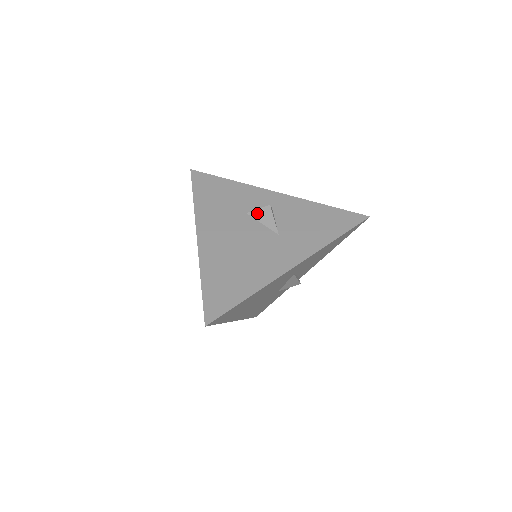
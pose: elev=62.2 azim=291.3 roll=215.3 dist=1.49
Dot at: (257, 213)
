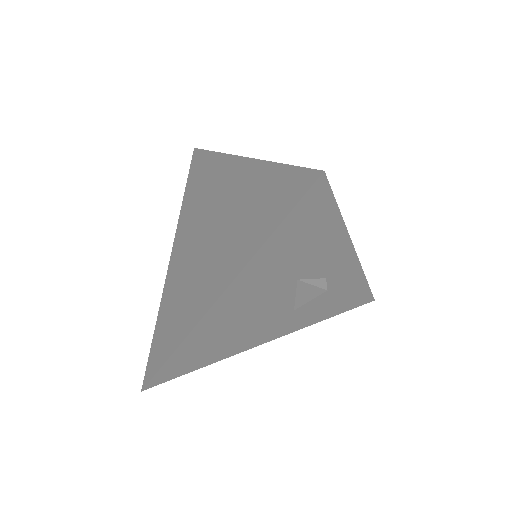
Dot at: (306, 287)
